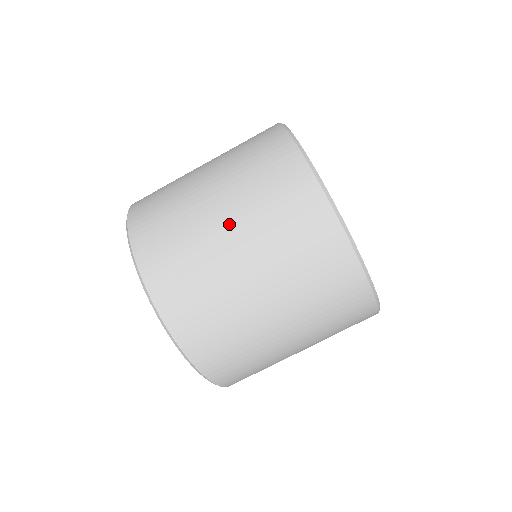
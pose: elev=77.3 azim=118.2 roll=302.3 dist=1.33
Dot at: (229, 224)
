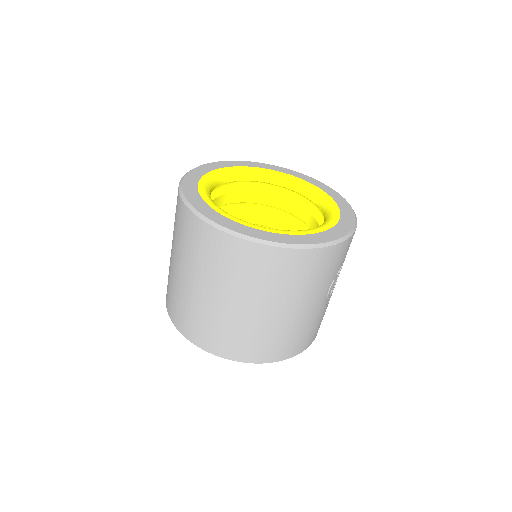
Dot at: occluded
